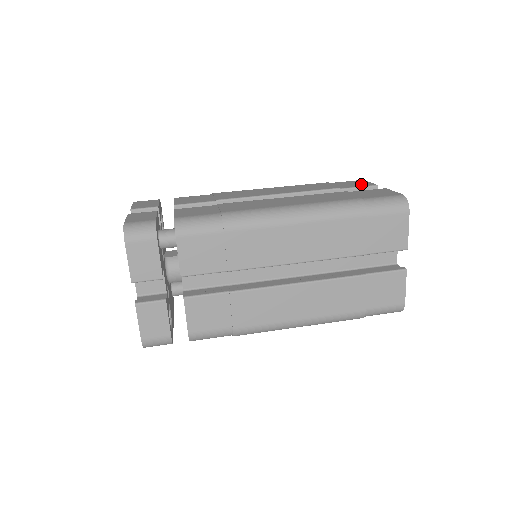
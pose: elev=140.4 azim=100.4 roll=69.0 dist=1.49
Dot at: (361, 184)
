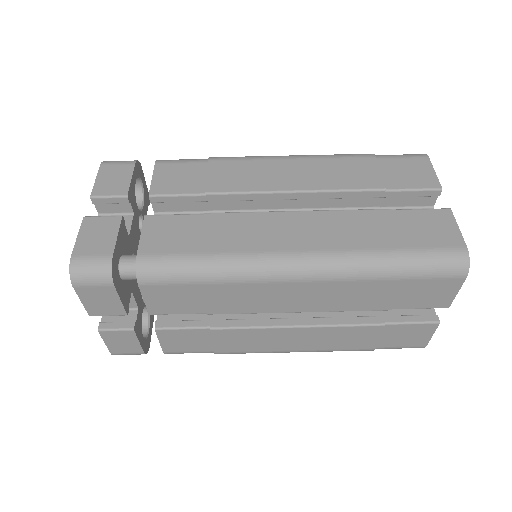
Dot at: (420, 179)
